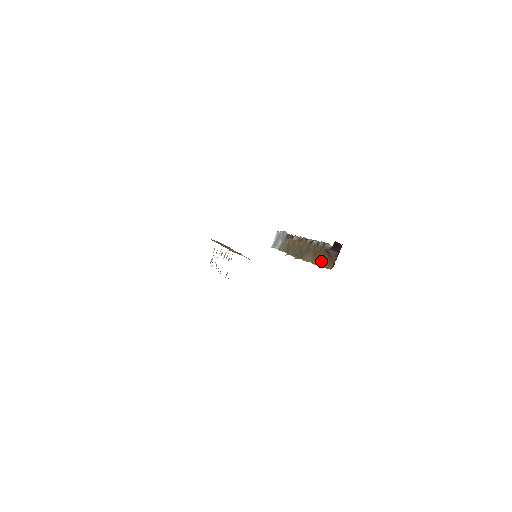
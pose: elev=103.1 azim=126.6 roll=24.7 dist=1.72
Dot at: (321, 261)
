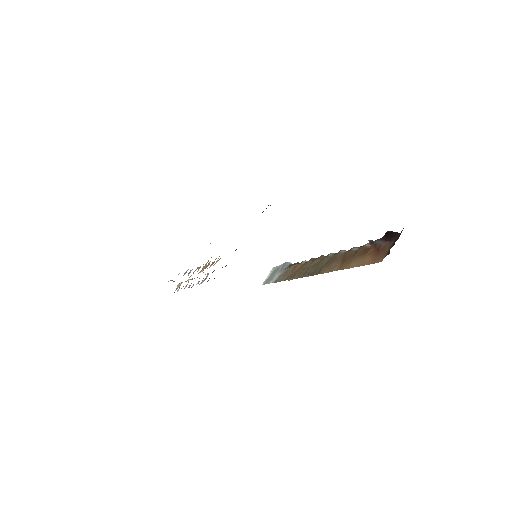
Dot at: (359, 260)
